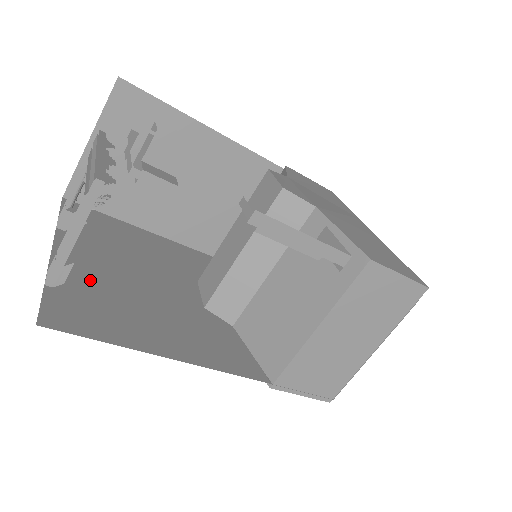
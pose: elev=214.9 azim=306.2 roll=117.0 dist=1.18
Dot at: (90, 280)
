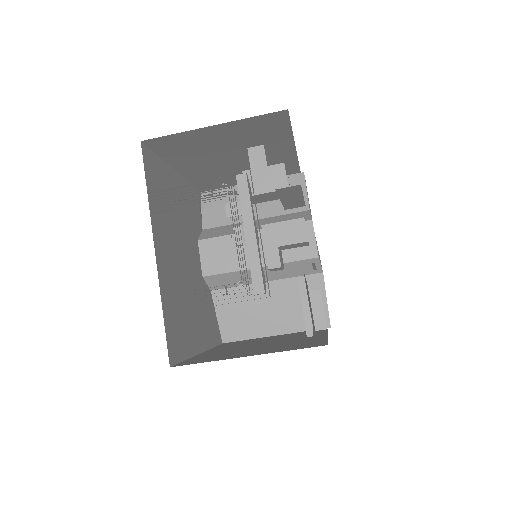
Dot at: (172, 286)
